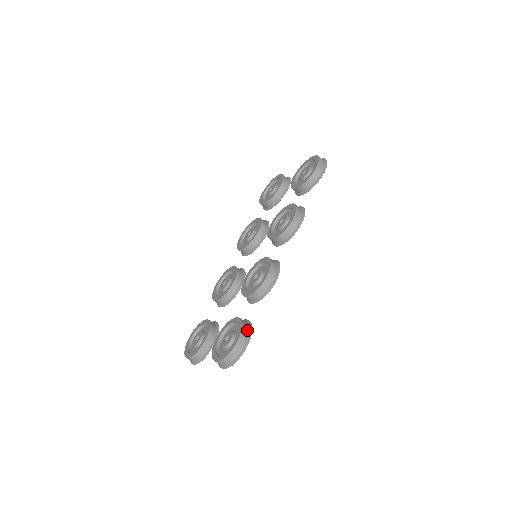
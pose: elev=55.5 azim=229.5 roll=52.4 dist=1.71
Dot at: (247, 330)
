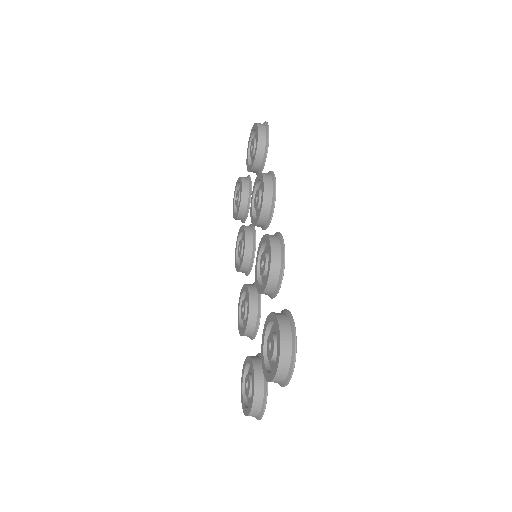
Dot at: (285, 317)
